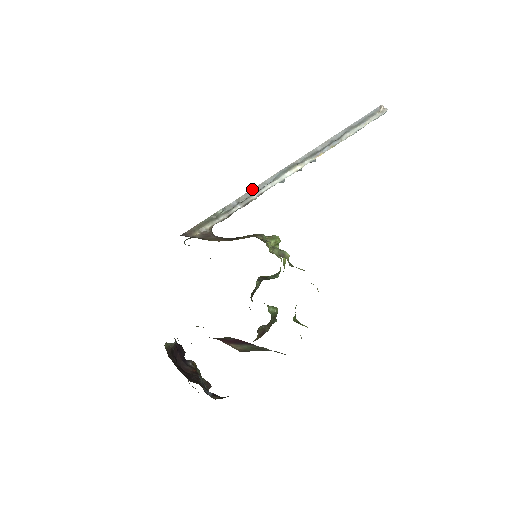
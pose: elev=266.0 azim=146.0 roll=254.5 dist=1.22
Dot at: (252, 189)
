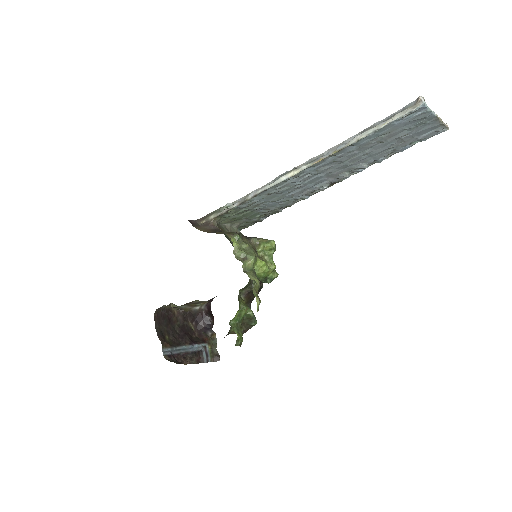
Dot at: (256, 189)
